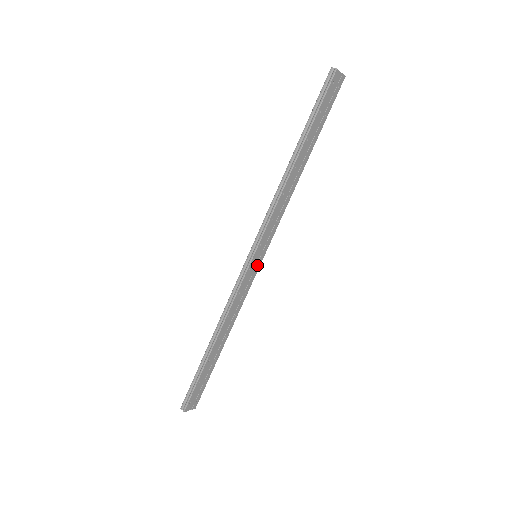
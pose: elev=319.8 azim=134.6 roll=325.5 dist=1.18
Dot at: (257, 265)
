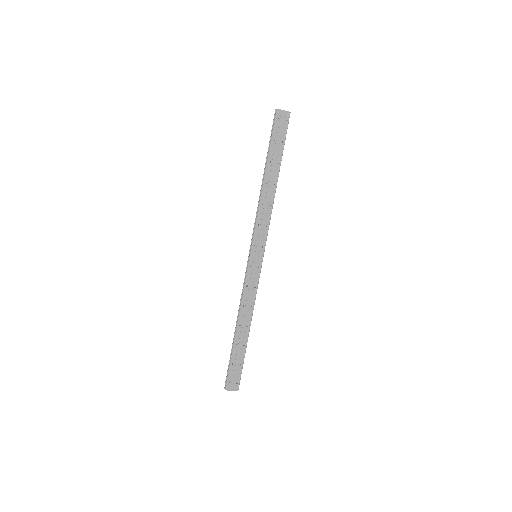
Dot at: (258, 263)
